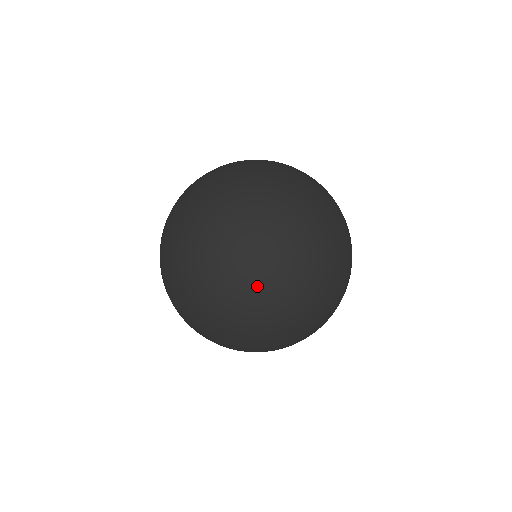
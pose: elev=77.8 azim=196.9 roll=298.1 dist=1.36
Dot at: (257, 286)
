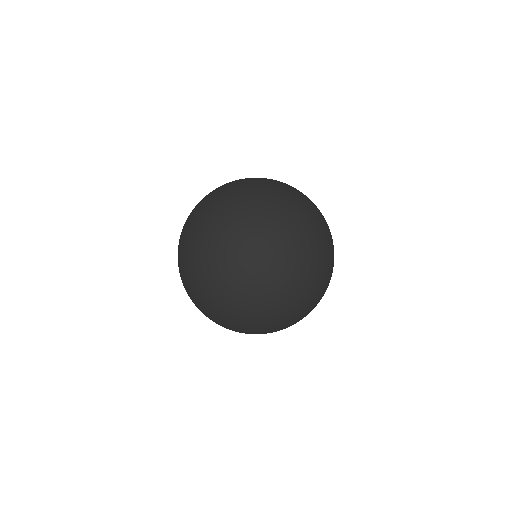
Dot at: (232, 260)
